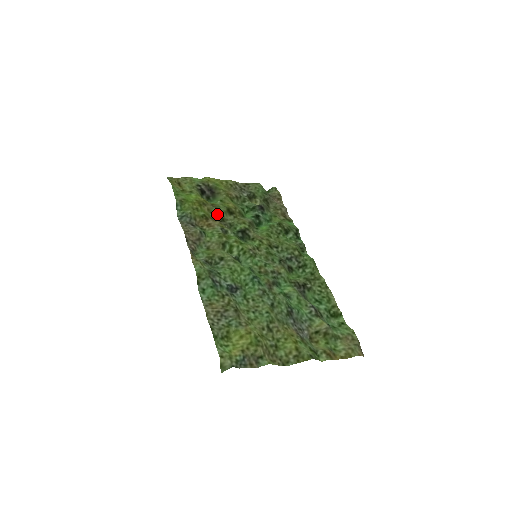
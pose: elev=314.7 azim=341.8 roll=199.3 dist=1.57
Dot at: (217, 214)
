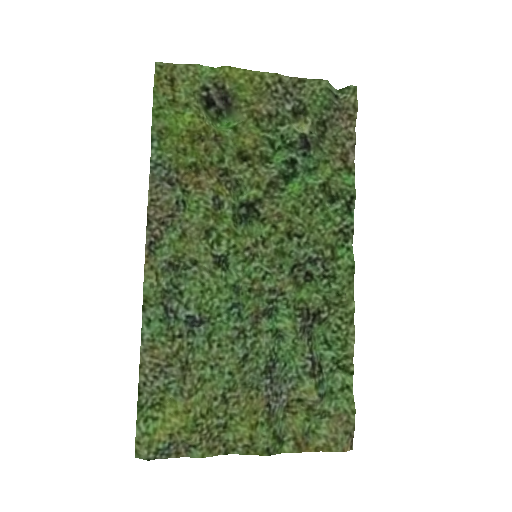
Dot at: (219, 159)
